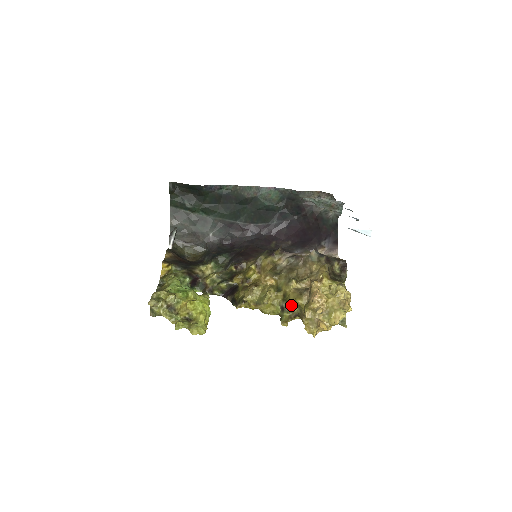
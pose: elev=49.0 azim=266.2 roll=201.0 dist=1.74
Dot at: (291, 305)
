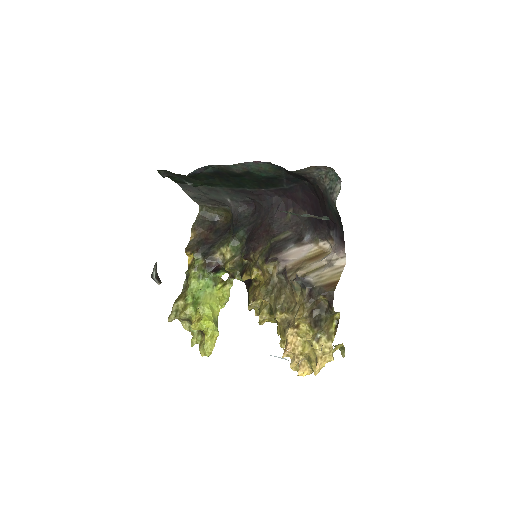
Dot at: occluded
